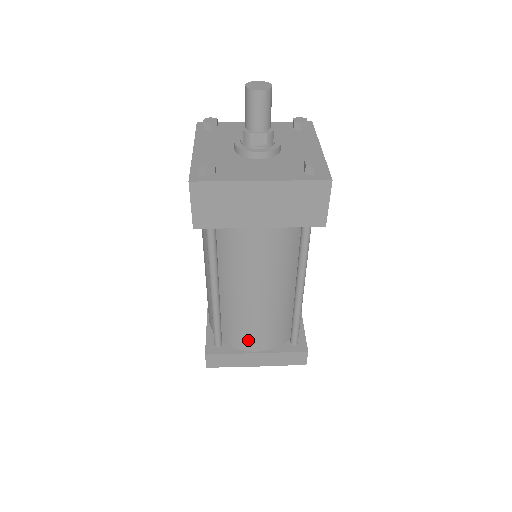
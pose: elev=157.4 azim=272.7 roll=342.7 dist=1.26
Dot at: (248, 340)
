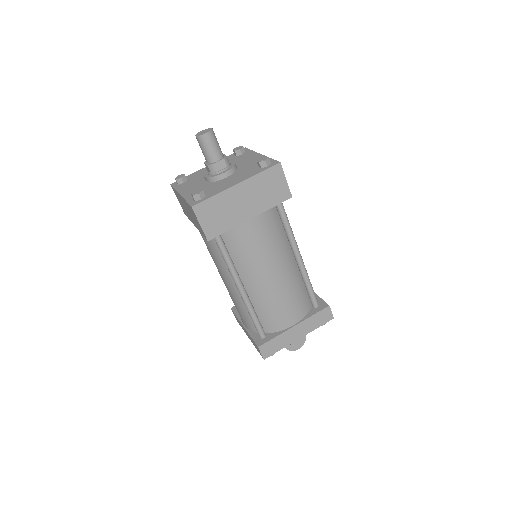
Dot at: (283, 318)
